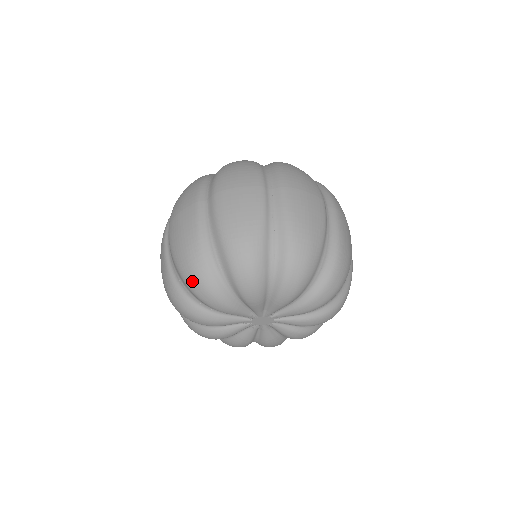
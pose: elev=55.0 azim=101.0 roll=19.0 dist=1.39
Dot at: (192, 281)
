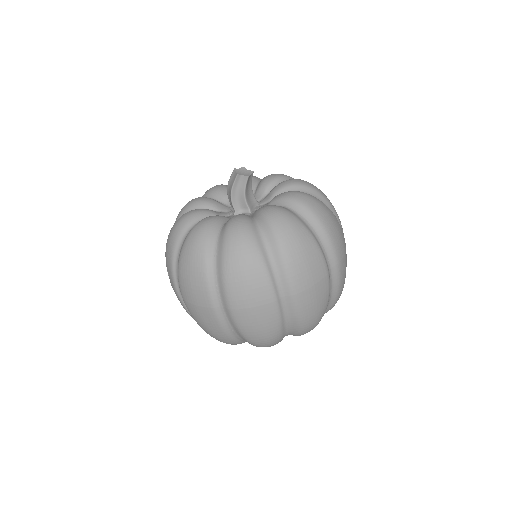
Dot at: occluded
